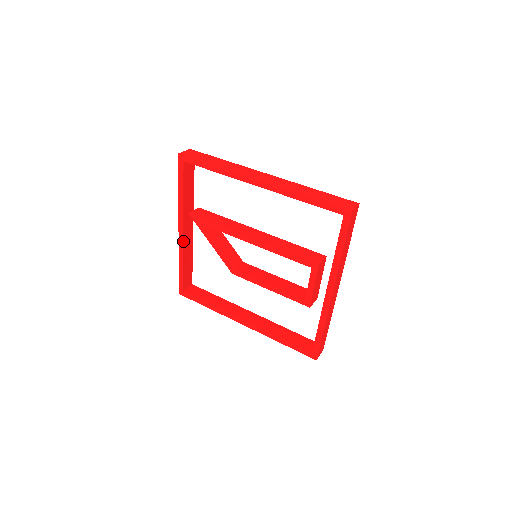
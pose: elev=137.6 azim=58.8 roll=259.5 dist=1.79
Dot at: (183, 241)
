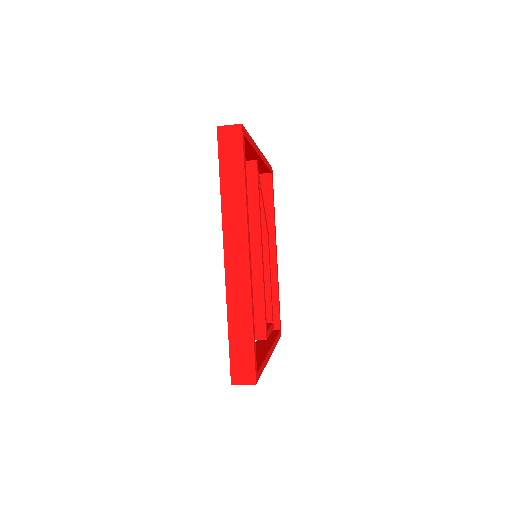
Dot at: occluded
